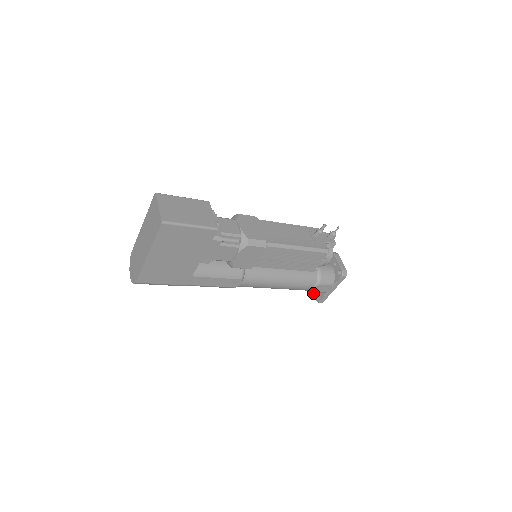
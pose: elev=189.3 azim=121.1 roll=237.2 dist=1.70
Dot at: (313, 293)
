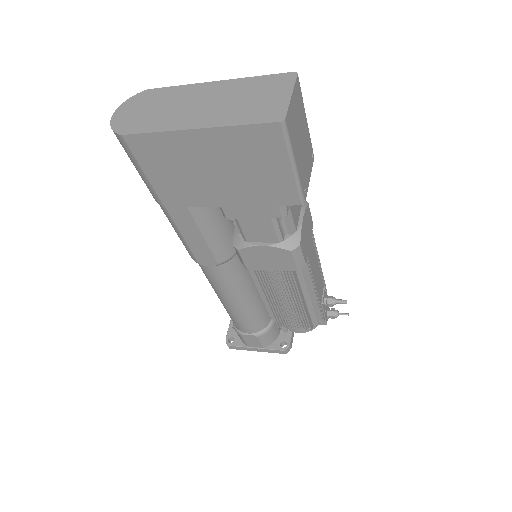
Dot at: (230, 329)
